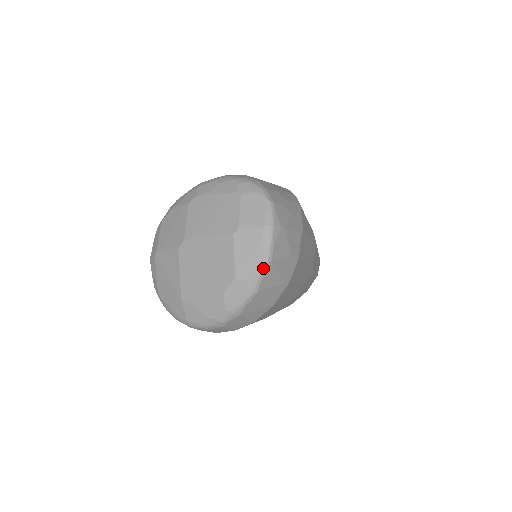
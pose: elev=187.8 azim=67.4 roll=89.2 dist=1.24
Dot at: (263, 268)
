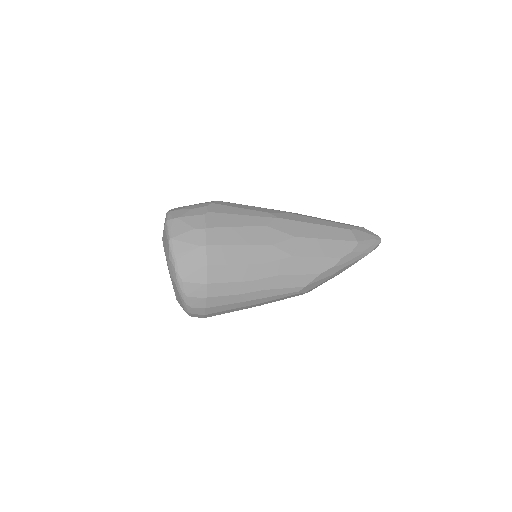
Dot at: (170, 245)
